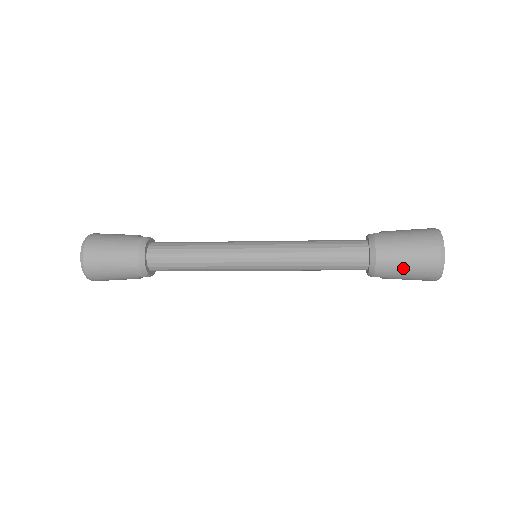
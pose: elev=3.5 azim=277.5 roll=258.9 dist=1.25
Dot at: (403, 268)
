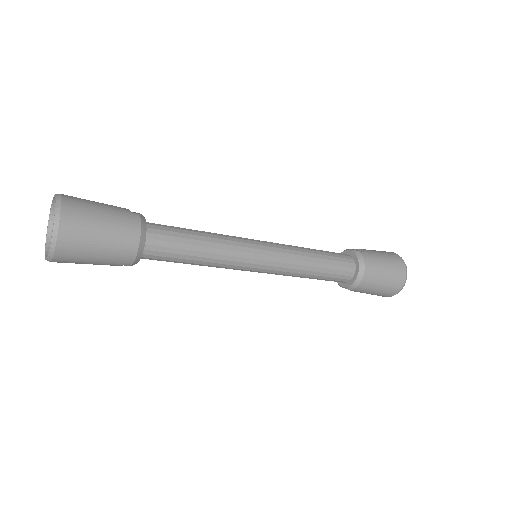
Dot at: (378, 286)
